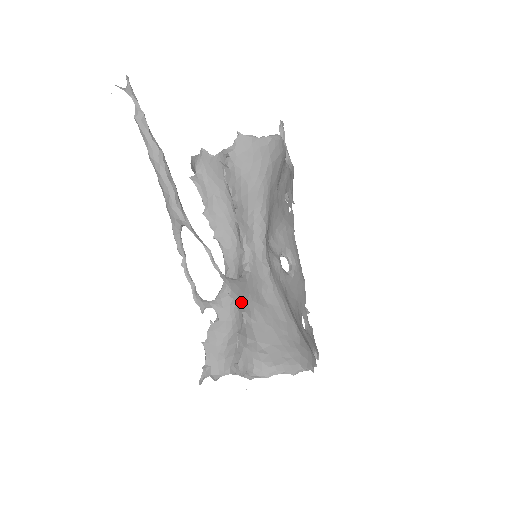
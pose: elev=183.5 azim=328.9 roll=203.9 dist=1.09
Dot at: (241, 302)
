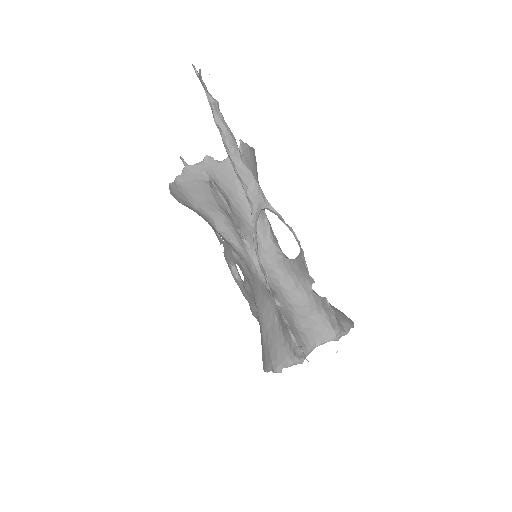
Dot at: (307, 276)
